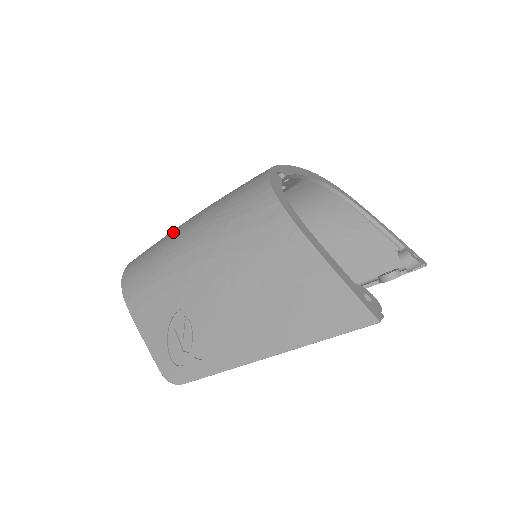
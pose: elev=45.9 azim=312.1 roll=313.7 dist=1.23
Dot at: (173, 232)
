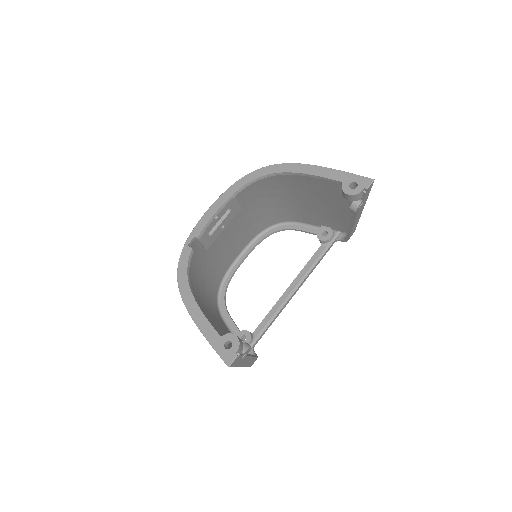
Dot at: occluded
